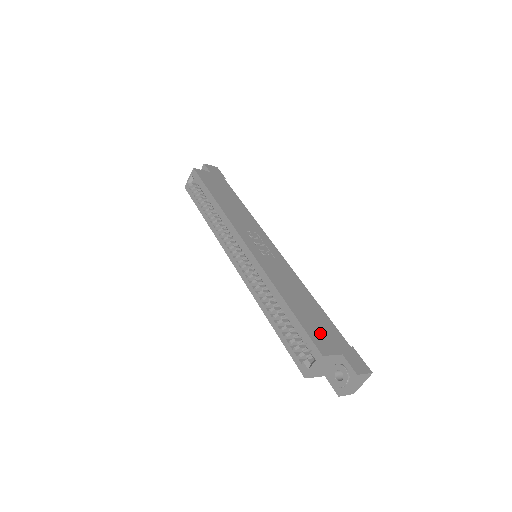
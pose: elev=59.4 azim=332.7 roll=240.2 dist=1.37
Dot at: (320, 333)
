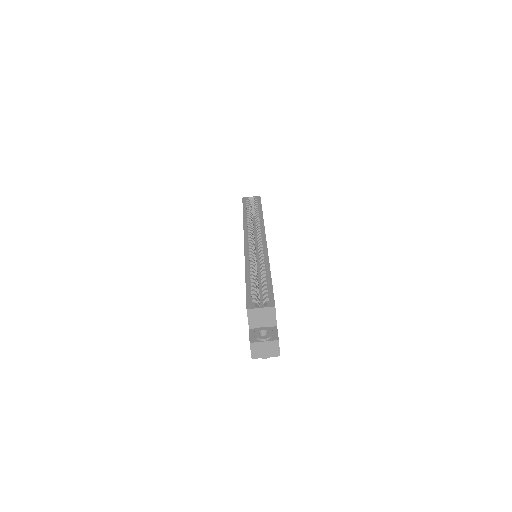
Dot at: occluded
